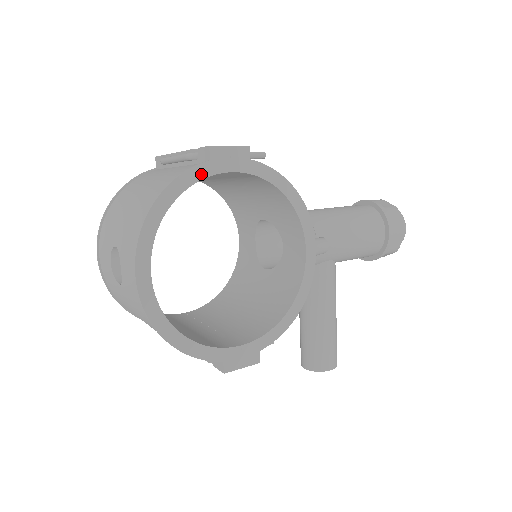
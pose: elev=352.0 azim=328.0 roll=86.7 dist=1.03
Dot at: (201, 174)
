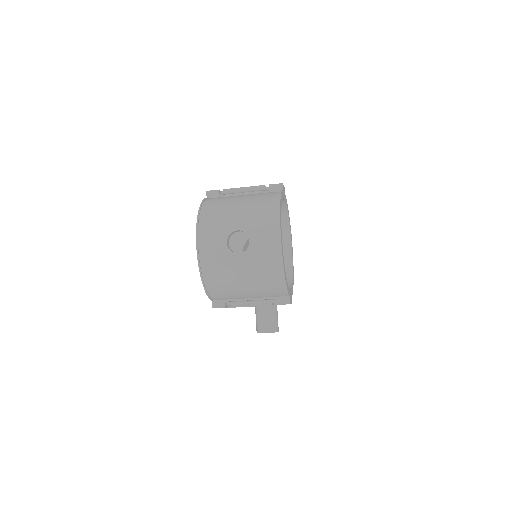
Dot at: (282, 196)
